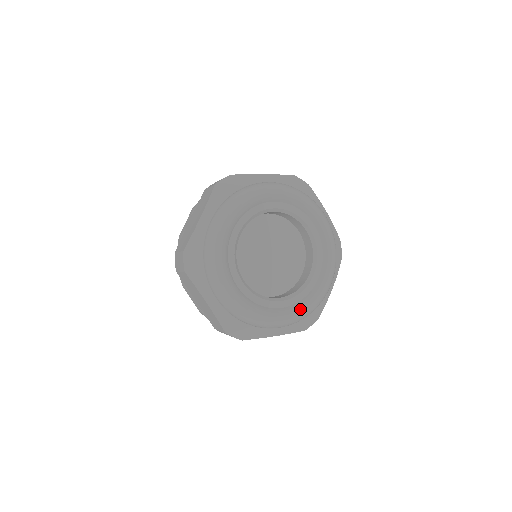
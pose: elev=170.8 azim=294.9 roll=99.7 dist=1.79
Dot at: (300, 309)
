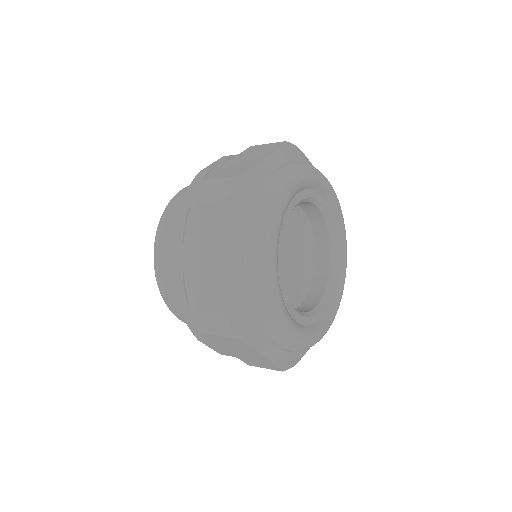
Dot at: (338, 302)
